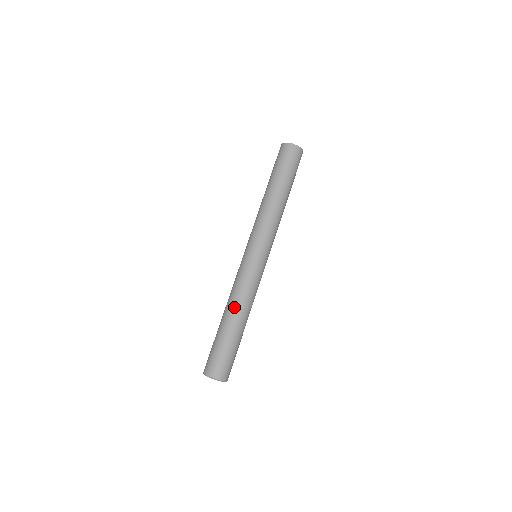
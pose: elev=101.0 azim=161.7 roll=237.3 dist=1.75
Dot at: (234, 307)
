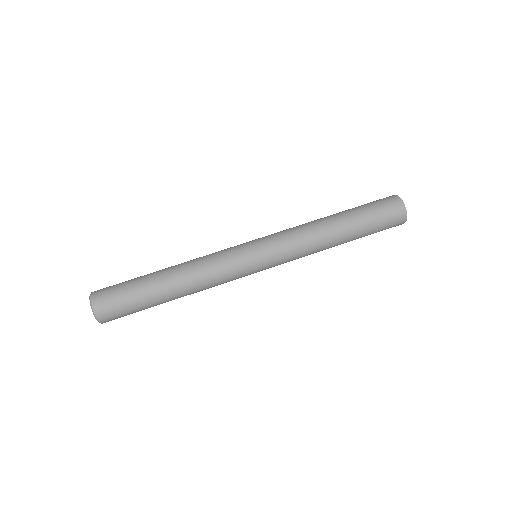
Dot at: (181, 264)
